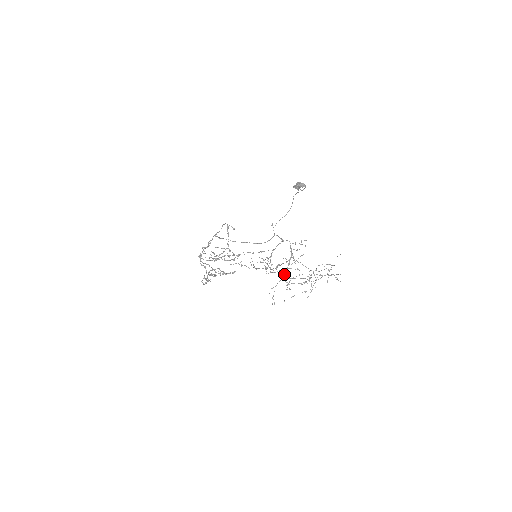
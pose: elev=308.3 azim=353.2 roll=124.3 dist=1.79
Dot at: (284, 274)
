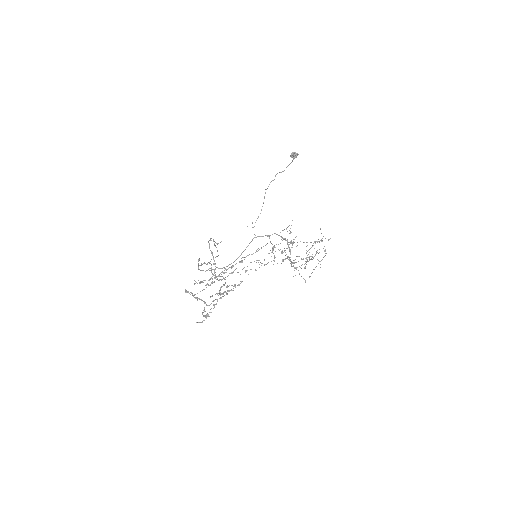
Dot at: (290, 260)
